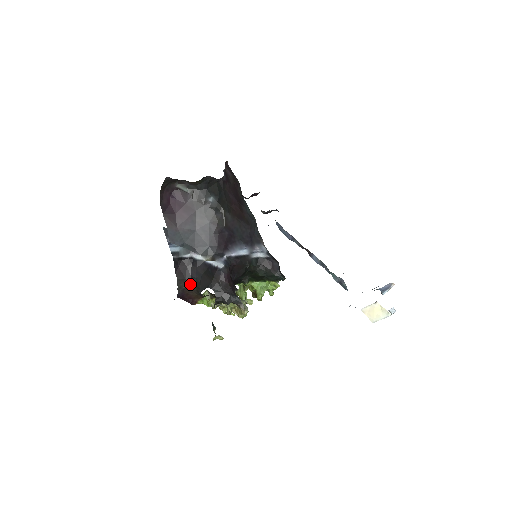
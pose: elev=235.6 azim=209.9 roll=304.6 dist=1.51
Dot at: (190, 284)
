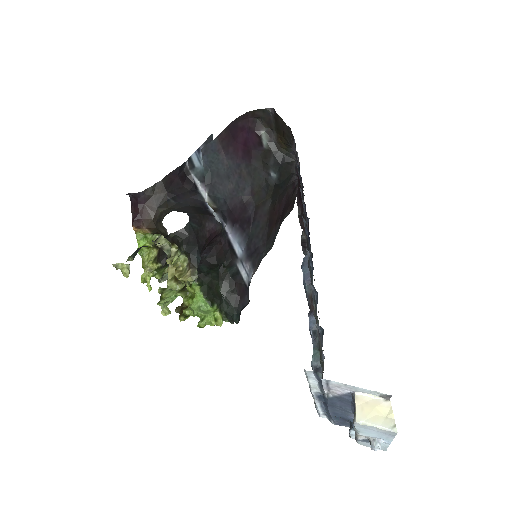
Dot at: (164, 201)
